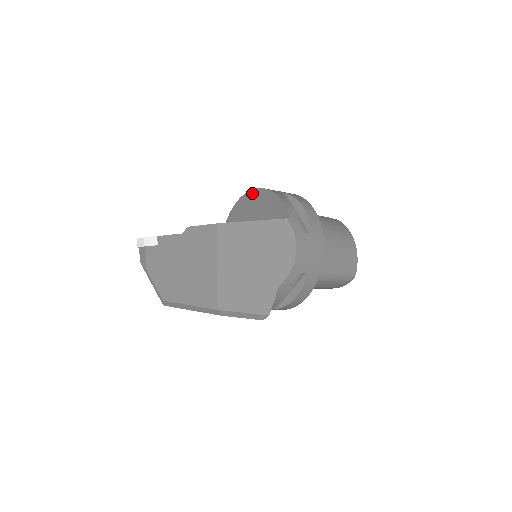
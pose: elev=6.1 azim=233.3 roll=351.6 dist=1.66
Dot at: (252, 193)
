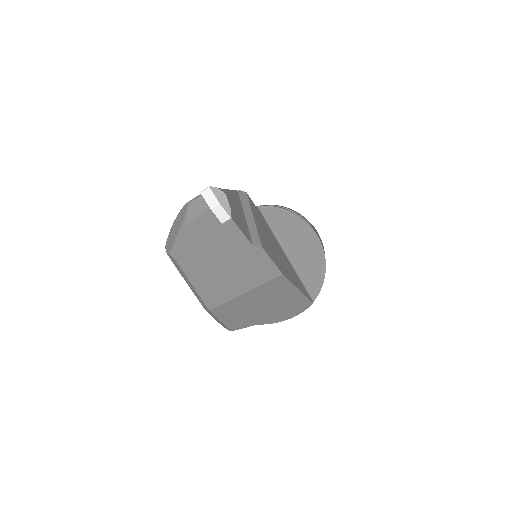
Dot at: (313, 236)
